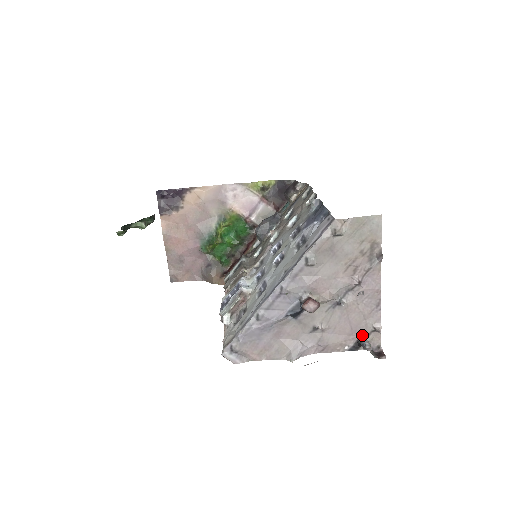
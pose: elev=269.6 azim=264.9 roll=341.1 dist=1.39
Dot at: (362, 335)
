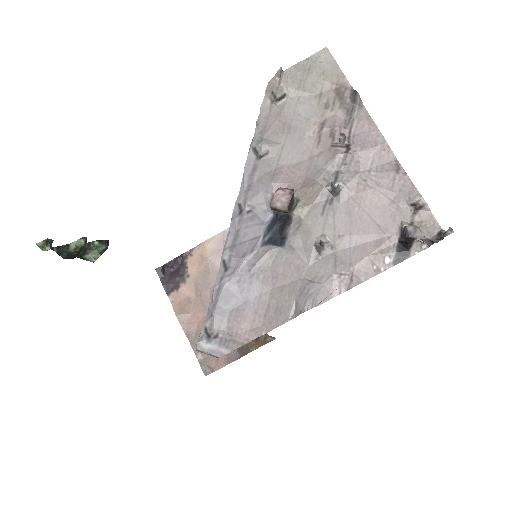
Dot at: (400, 227)
